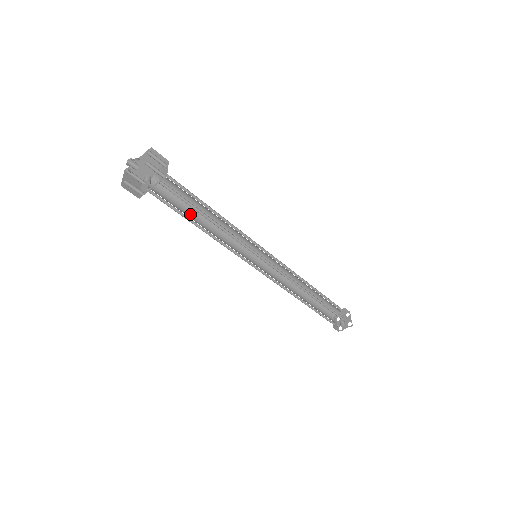
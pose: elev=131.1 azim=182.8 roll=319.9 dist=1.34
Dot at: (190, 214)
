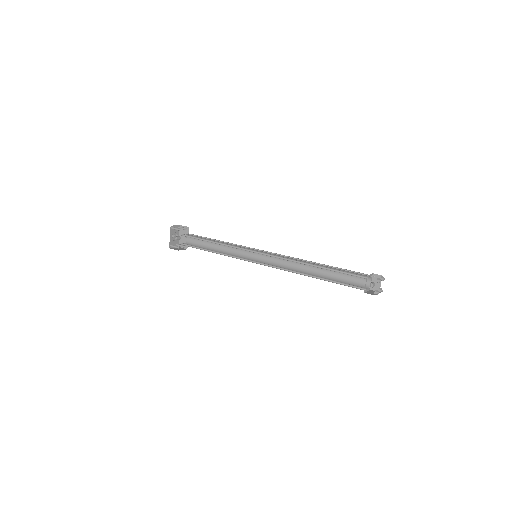
Dot at: occluded
